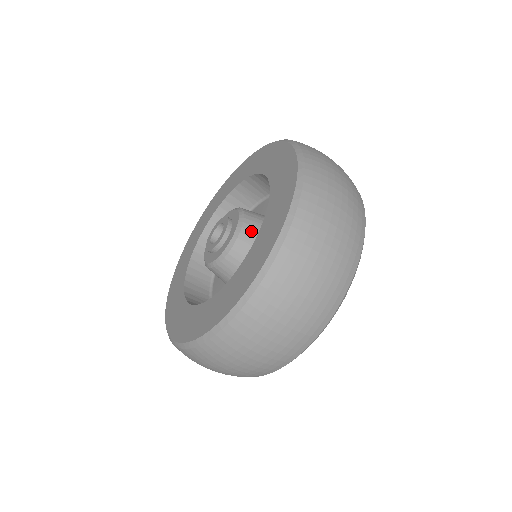
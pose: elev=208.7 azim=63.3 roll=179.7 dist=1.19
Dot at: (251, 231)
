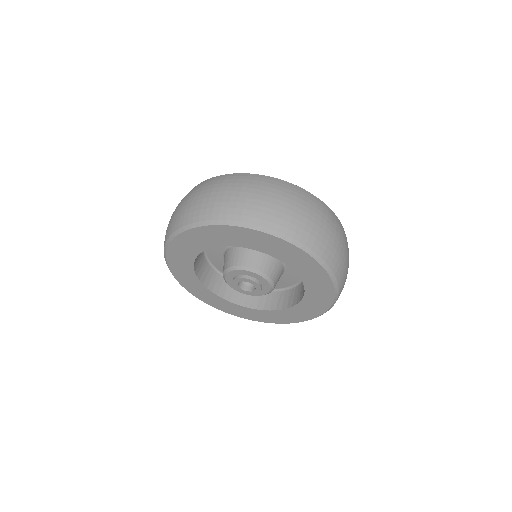
Dot at: occluded
